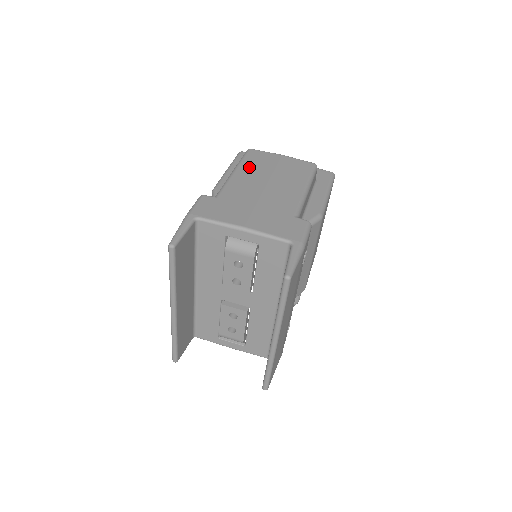
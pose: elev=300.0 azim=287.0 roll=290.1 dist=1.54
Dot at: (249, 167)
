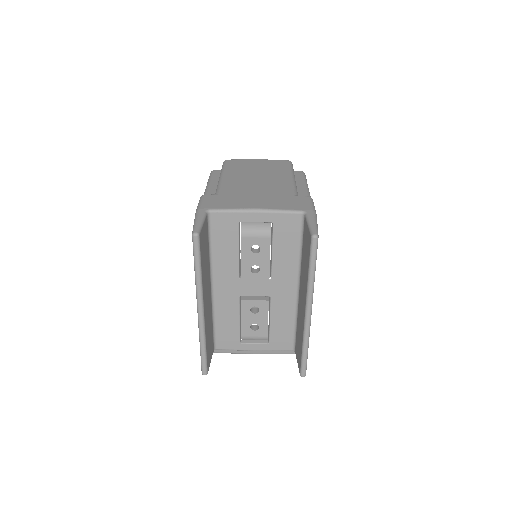
Dot at: (234, 171)
